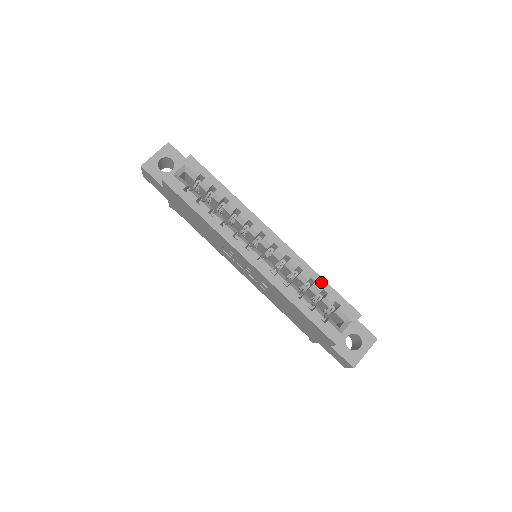
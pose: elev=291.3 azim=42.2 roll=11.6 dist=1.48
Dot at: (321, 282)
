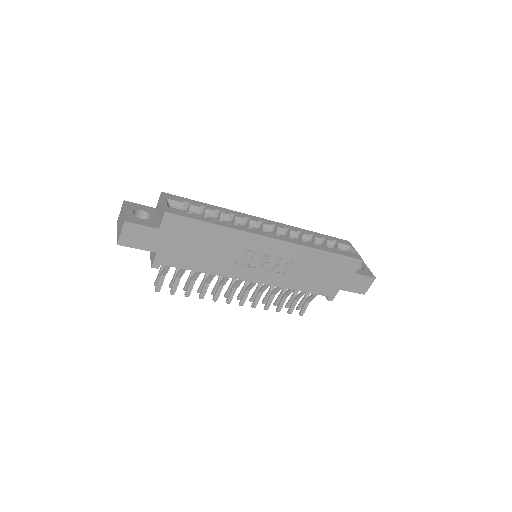
Dot at: (315, 234)
